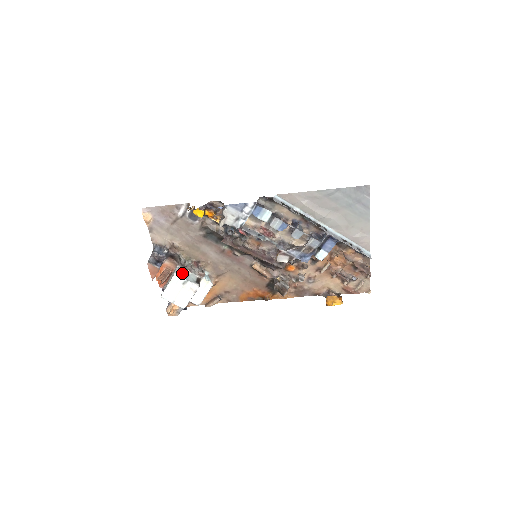
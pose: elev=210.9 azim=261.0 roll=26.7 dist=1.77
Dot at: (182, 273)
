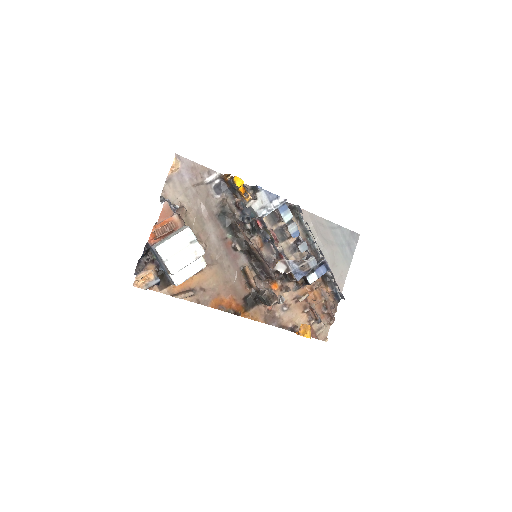
Dot at: occluded
